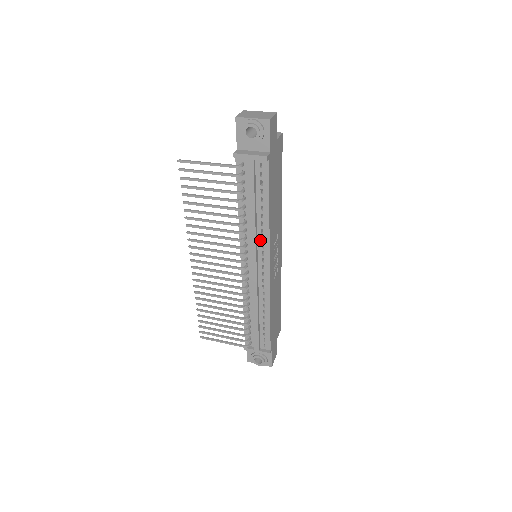
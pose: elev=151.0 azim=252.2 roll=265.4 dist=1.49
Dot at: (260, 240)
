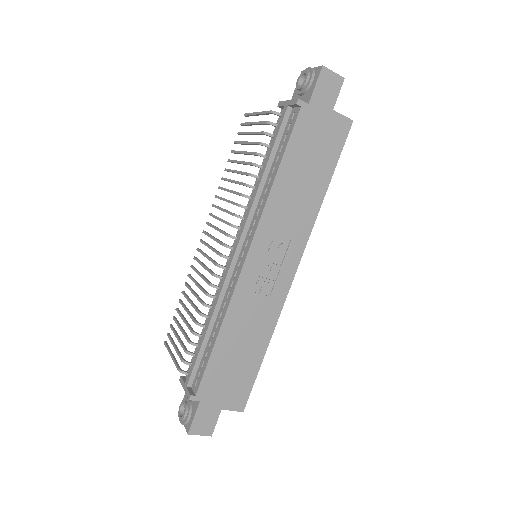
Dot at: (256, 214)
